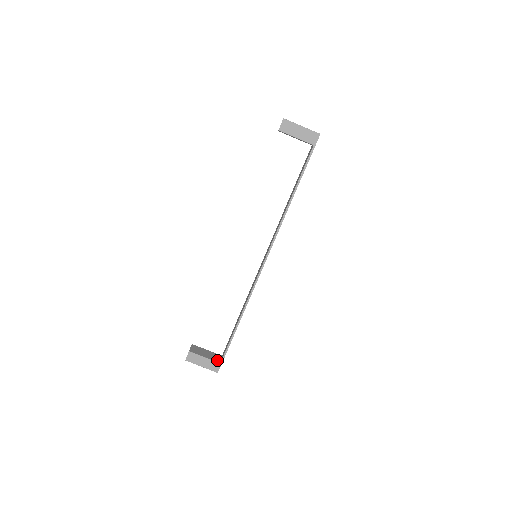
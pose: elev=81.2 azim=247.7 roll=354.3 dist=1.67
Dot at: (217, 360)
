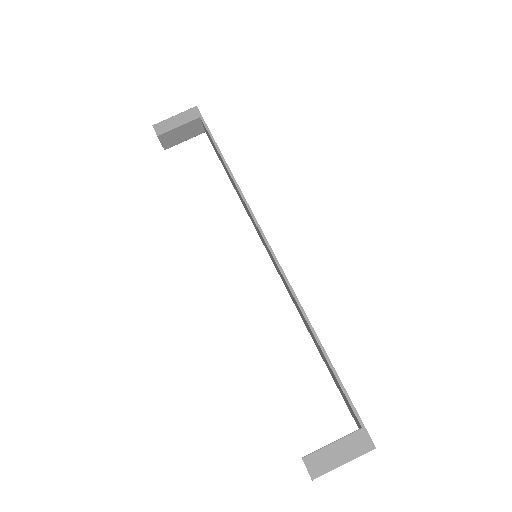
Dot at: (354, 431)
